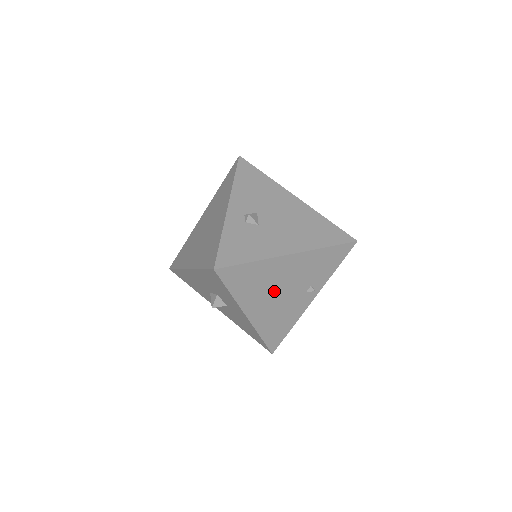
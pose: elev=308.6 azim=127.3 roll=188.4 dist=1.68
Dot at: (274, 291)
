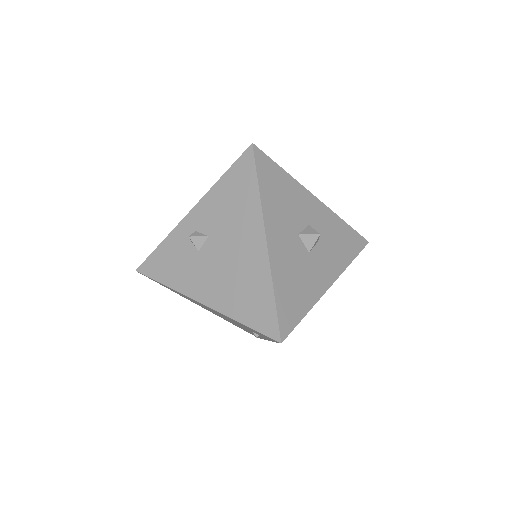
Dot at: (212, 311)
